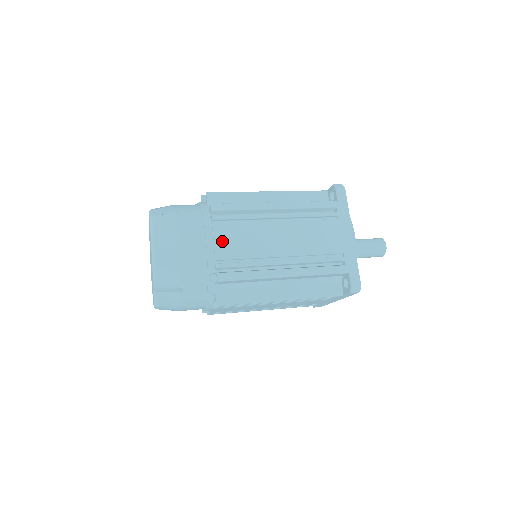
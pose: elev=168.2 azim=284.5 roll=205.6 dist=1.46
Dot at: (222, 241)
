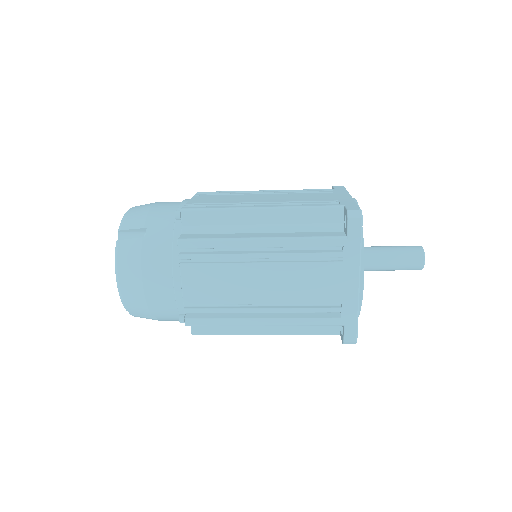
Dot at: (190, 284)
